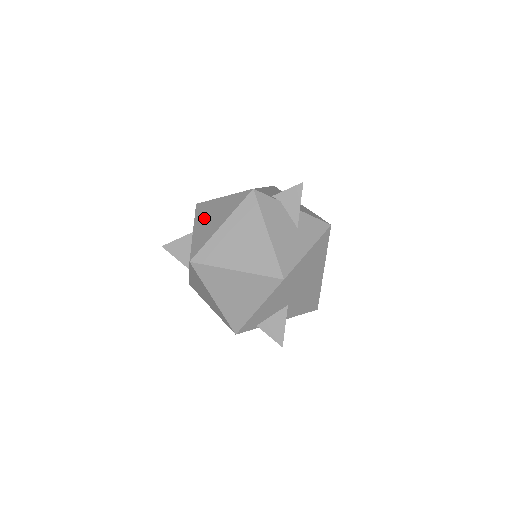
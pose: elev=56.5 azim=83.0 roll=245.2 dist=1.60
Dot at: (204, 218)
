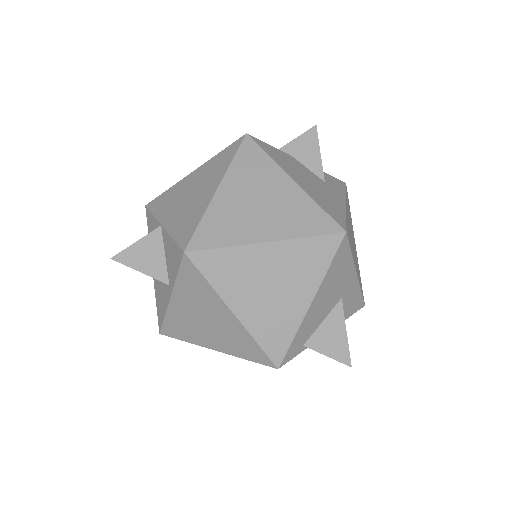
Dot at: (193, 306)
